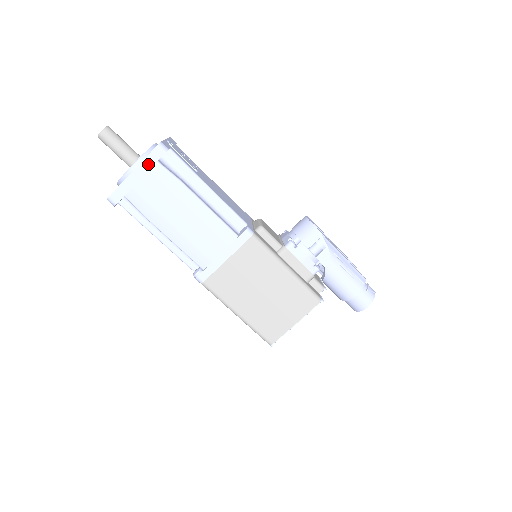
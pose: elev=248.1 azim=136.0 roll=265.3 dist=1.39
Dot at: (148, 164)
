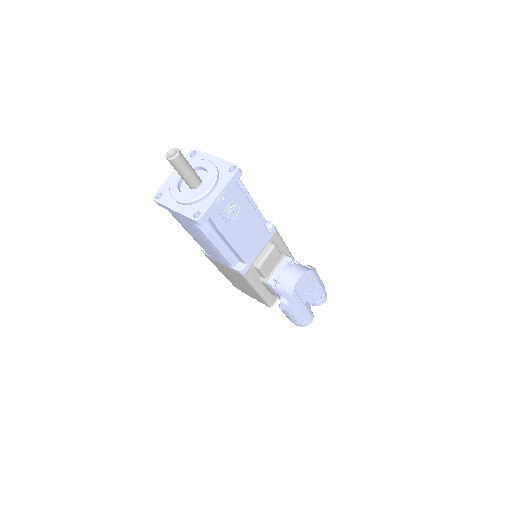
Dot at: (185, 218)
